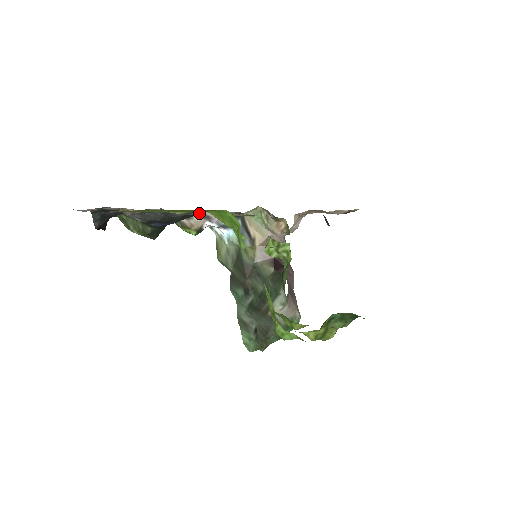
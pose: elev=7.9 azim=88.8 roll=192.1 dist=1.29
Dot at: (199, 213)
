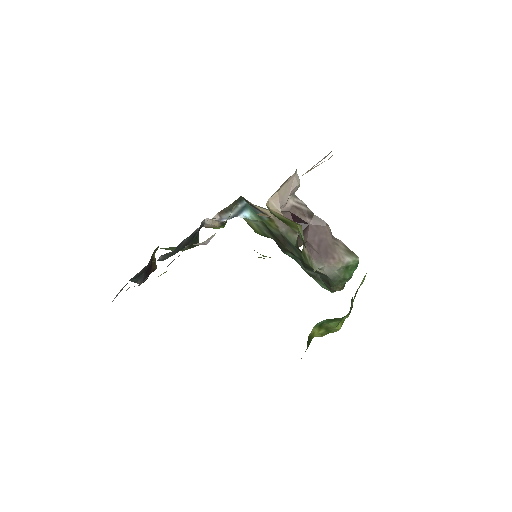
Dot at: occluded
